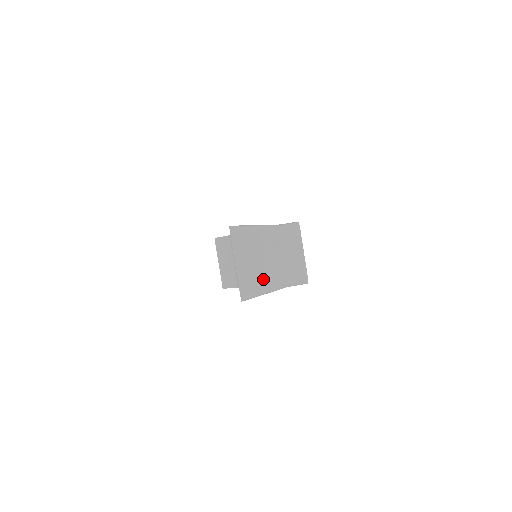
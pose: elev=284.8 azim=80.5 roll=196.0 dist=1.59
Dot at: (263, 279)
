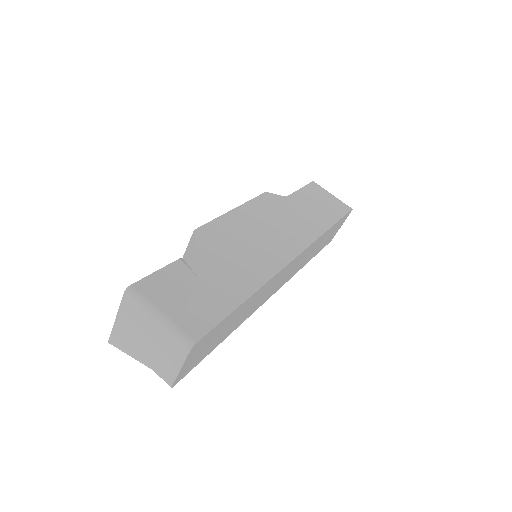
Dot at: (134, 349)
